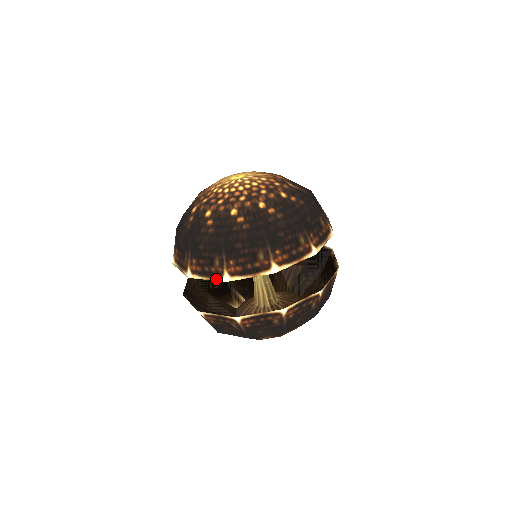
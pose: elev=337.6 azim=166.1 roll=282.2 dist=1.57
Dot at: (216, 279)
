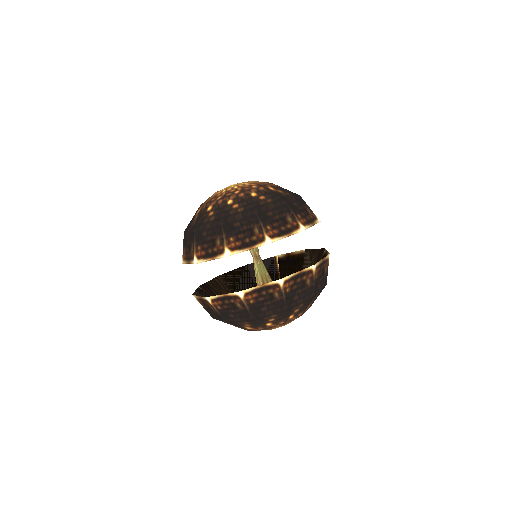
Dot at: (191, 263)
